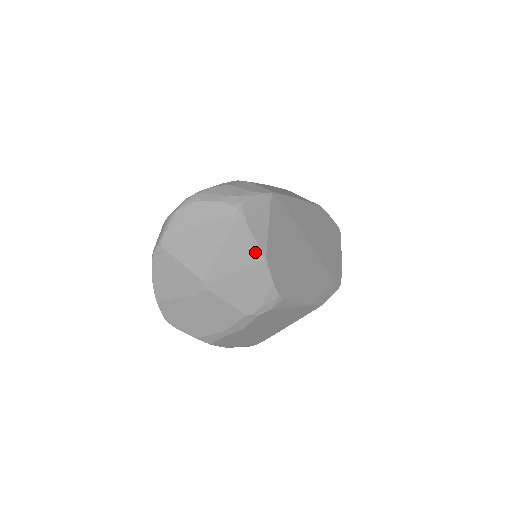
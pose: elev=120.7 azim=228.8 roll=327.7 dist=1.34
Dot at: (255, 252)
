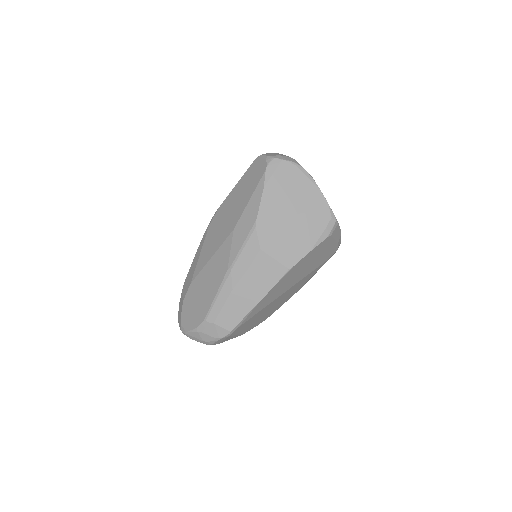
Dot at: occluded
